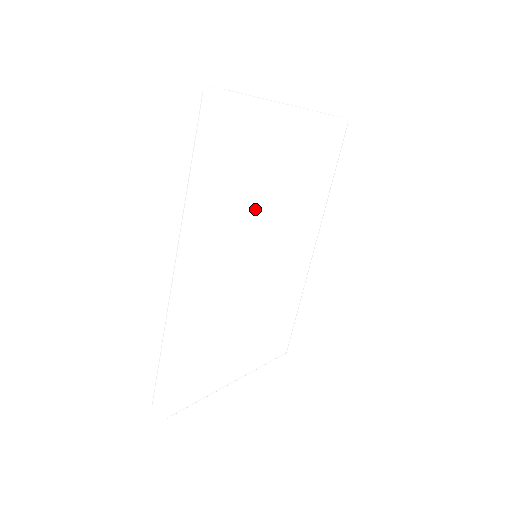
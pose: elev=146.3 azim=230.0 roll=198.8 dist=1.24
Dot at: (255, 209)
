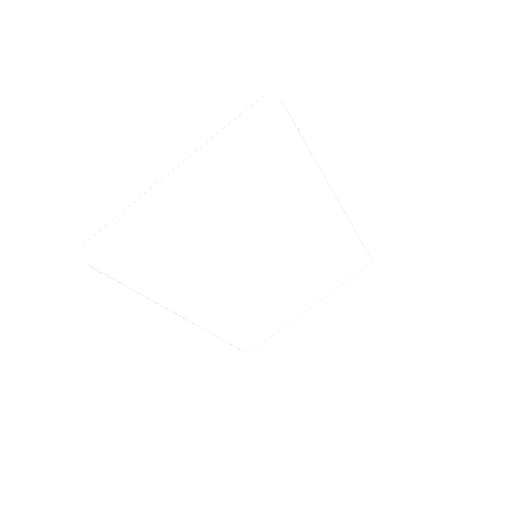
Dot at: (208, 260)
